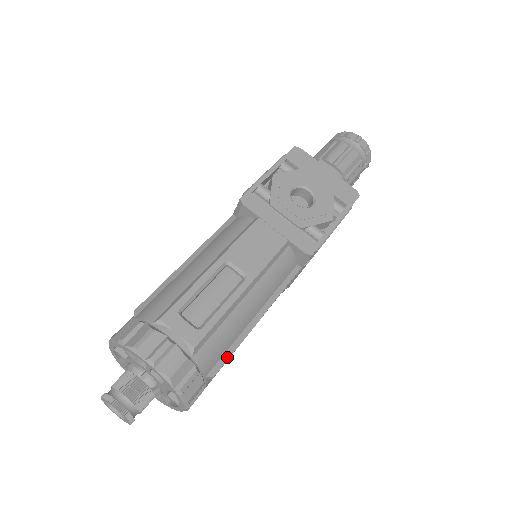
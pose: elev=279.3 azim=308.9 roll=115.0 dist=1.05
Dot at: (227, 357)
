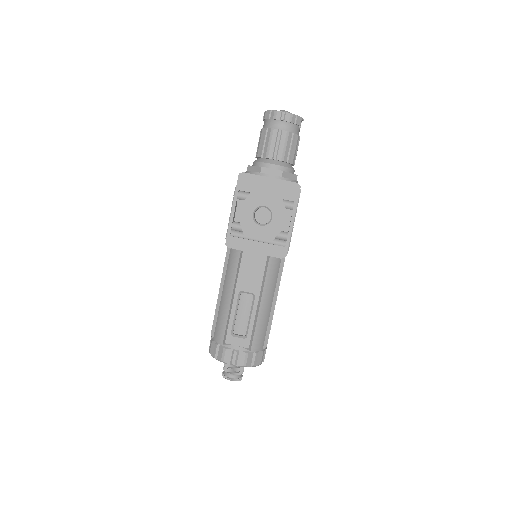
Dot at: (268, 334)
